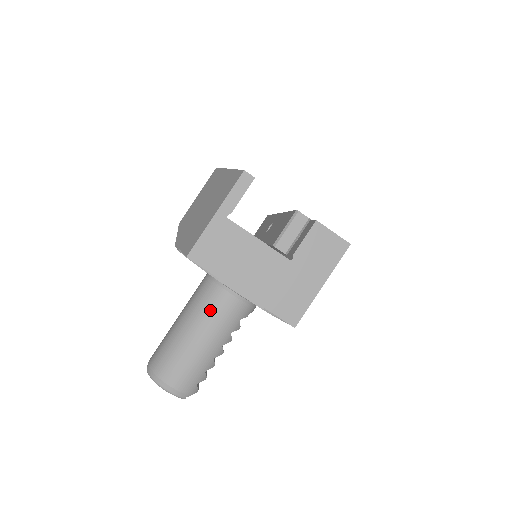
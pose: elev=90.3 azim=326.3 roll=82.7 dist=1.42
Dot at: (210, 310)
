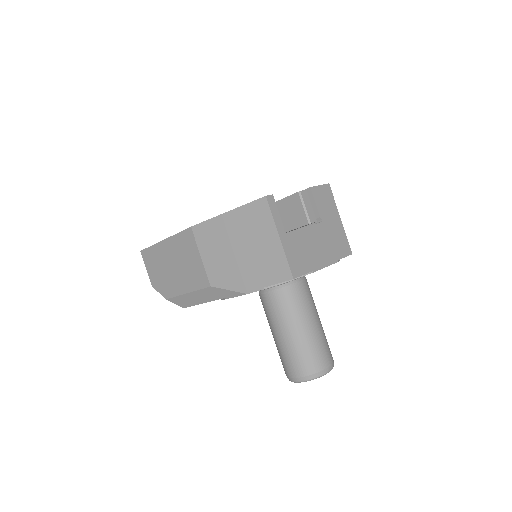
Dot at: (301, 303)
